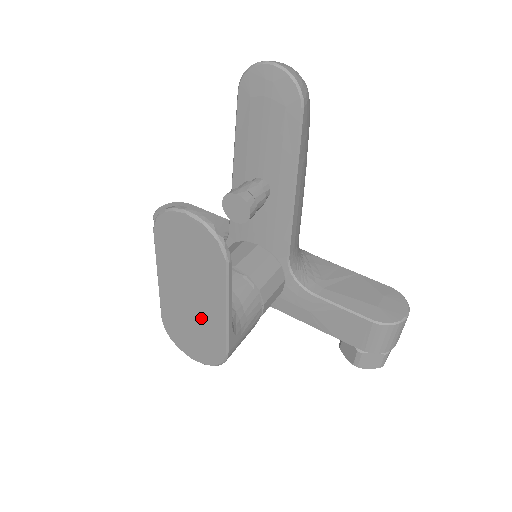
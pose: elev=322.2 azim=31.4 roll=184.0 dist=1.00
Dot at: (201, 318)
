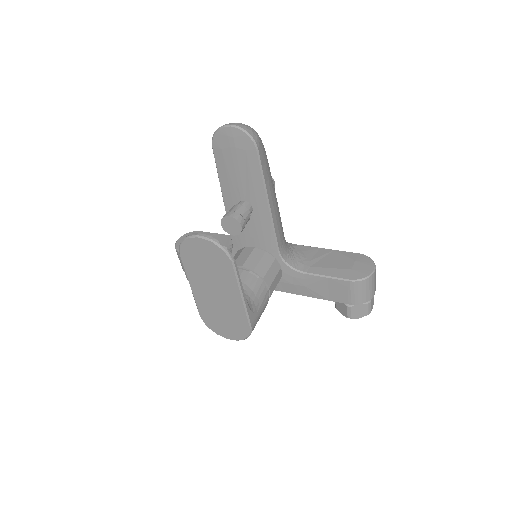
Dot at: (226, 306)
